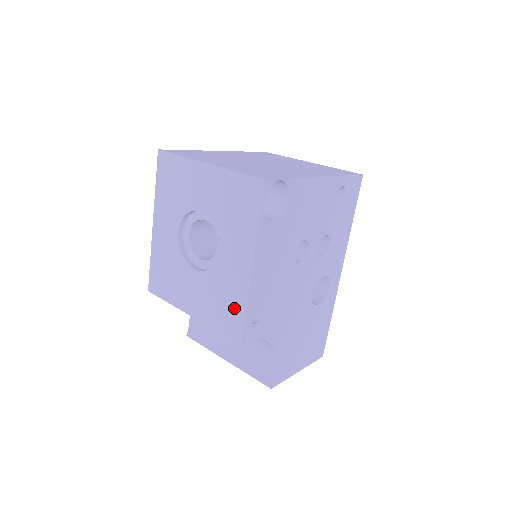
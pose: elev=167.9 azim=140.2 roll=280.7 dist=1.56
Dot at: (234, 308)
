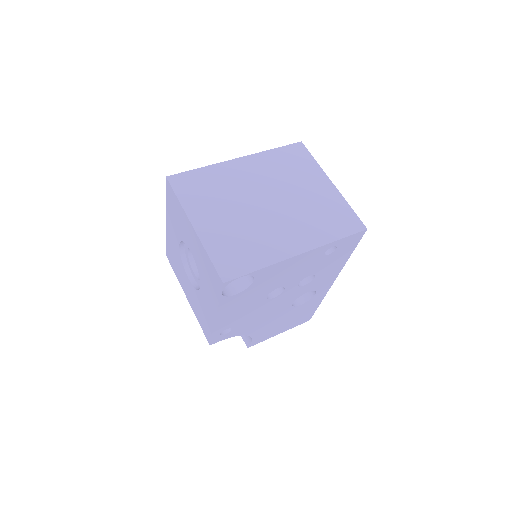
Dot at: (207, 325)
